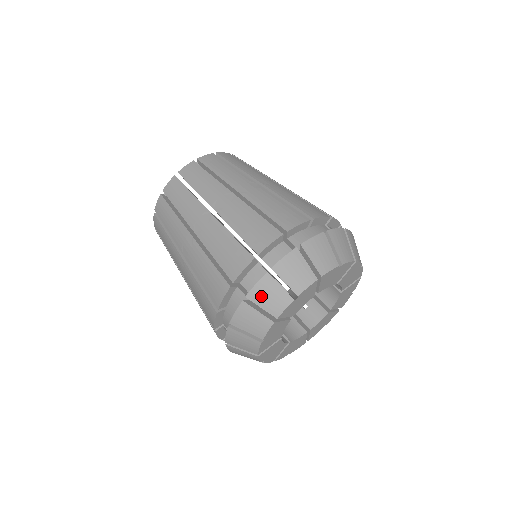
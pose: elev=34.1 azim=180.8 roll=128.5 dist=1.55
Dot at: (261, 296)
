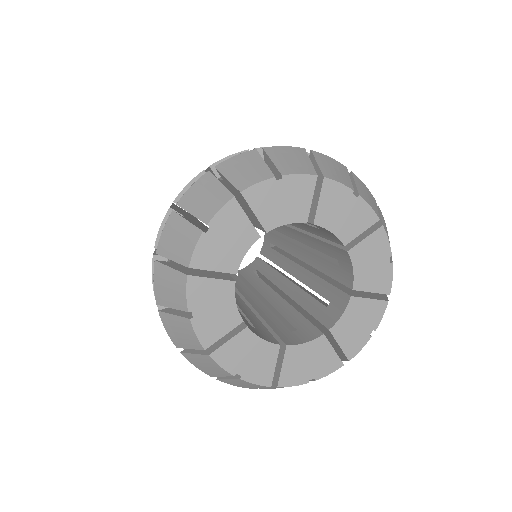
Dot at: (234, 167)
